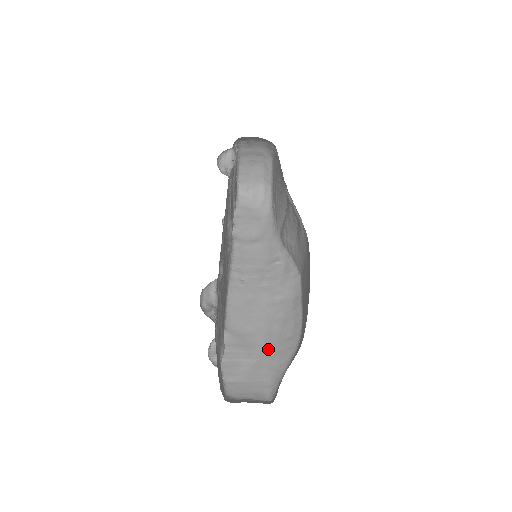
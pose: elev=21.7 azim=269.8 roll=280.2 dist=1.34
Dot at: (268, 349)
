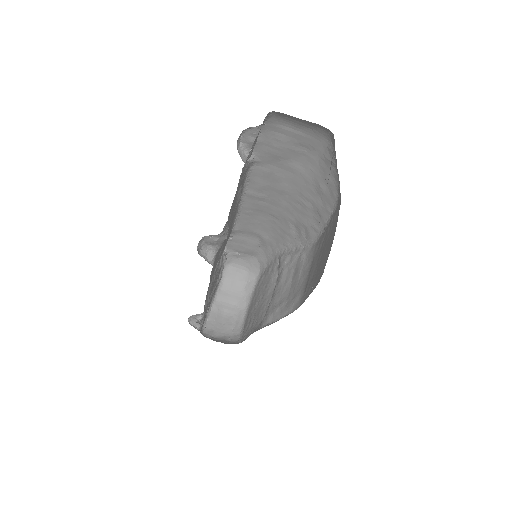
Dot at: occluded
